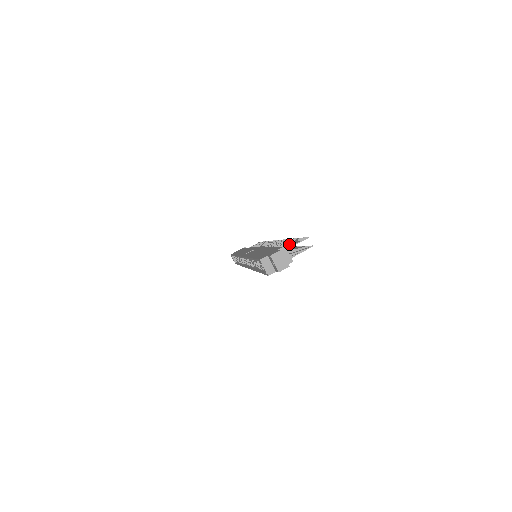
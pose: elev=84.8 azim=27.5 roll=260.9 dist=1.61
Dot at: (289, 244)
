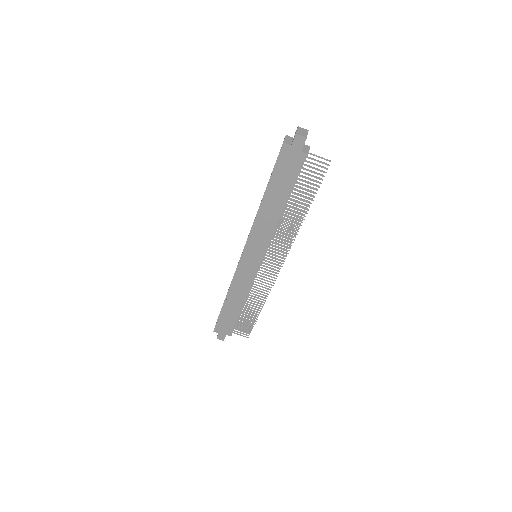
Dot at: occluded
